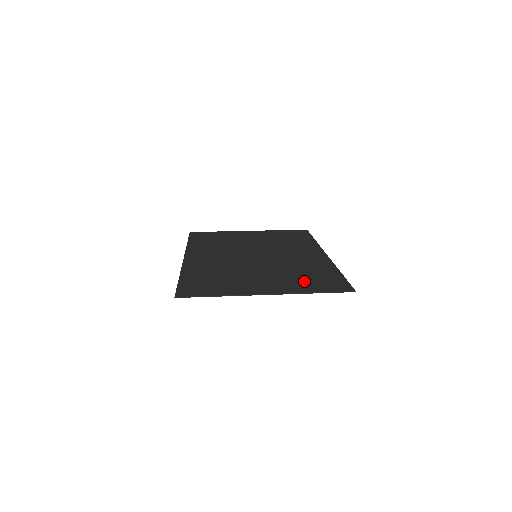
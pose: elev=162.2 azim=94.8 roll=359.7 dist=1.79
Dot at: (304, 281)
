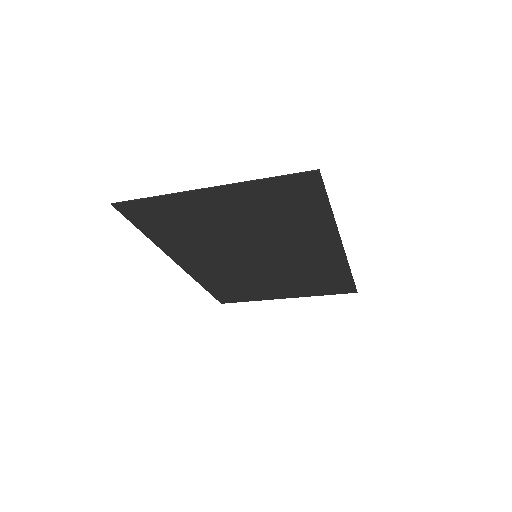
Dot at: (270, 200)
